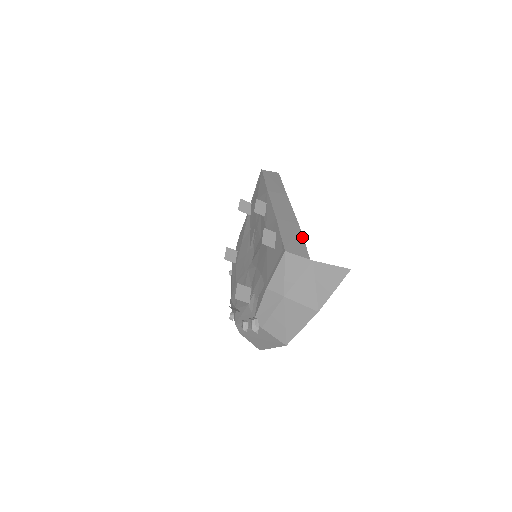
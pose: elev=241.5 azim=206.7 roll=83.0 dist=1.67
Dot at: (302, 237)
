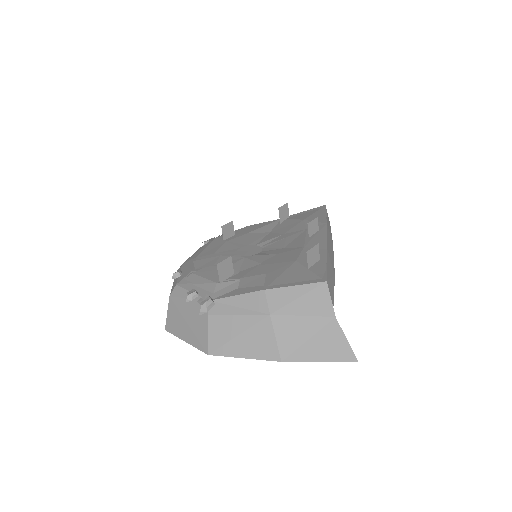
Dot at: occluded
